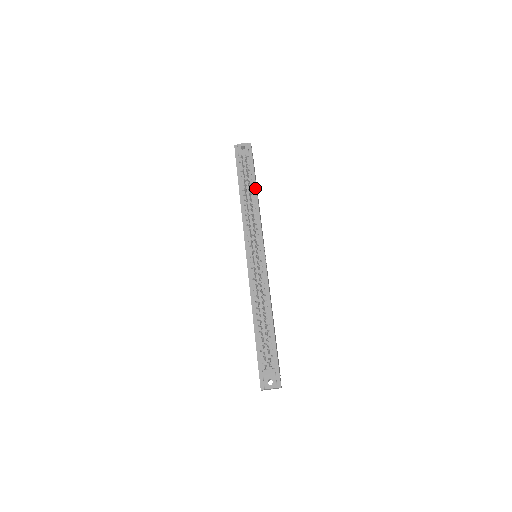
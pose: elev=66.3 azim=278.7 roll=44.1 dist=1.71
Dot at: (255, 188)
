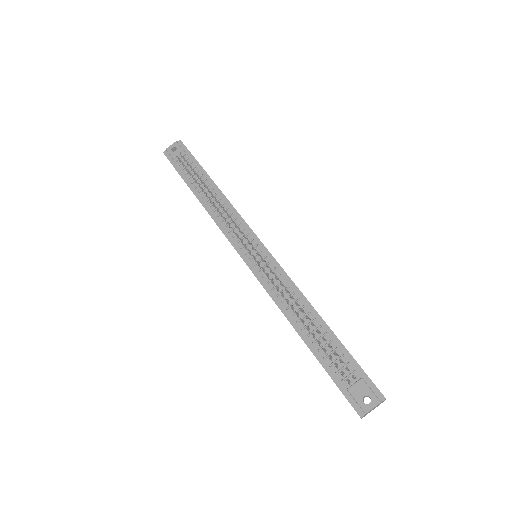
Dot at: (212, 182)
